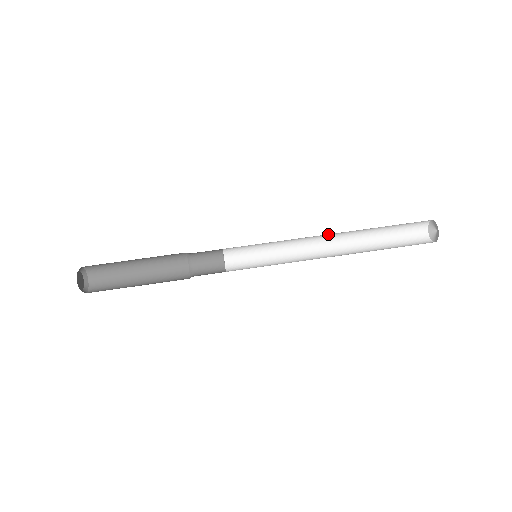
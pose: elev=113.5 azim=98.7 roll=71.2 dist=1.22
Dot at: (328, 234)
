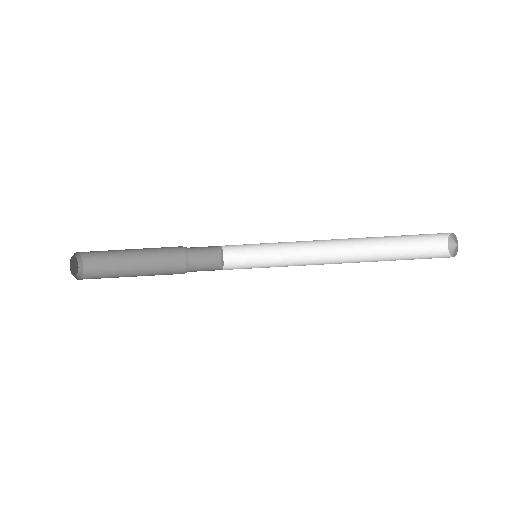
Dot at: (337, 239)
